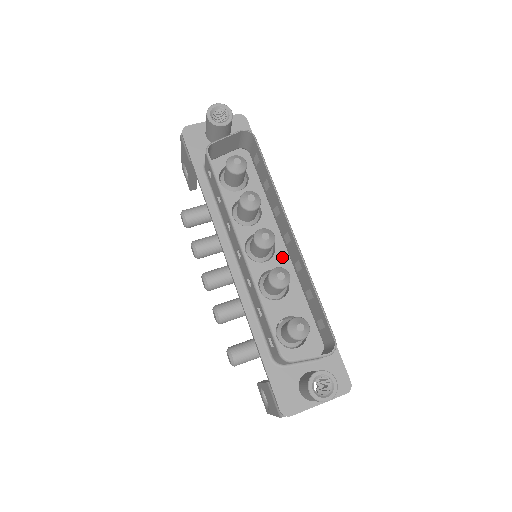
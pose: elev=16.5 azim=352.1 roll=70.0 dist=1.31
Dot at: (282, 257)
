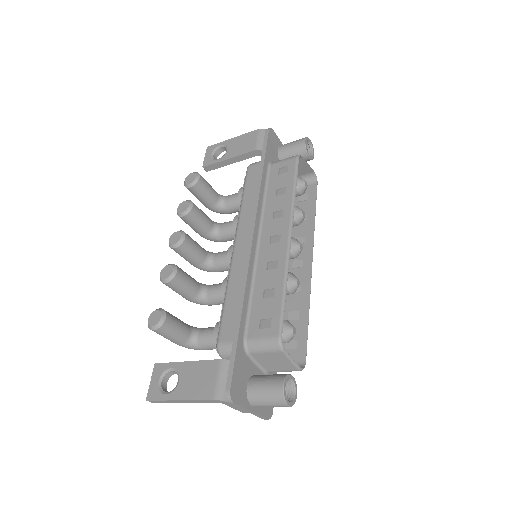
Dot at: occluded
